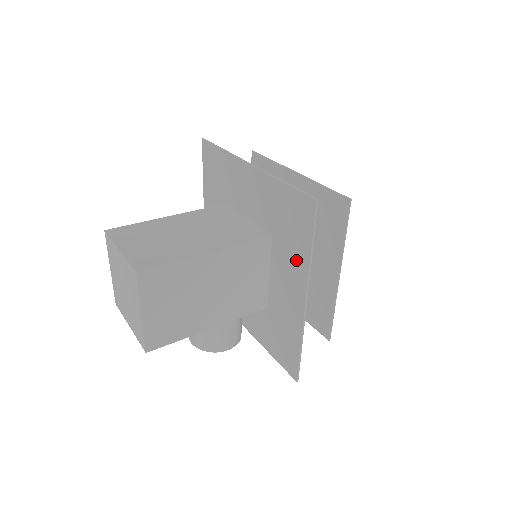
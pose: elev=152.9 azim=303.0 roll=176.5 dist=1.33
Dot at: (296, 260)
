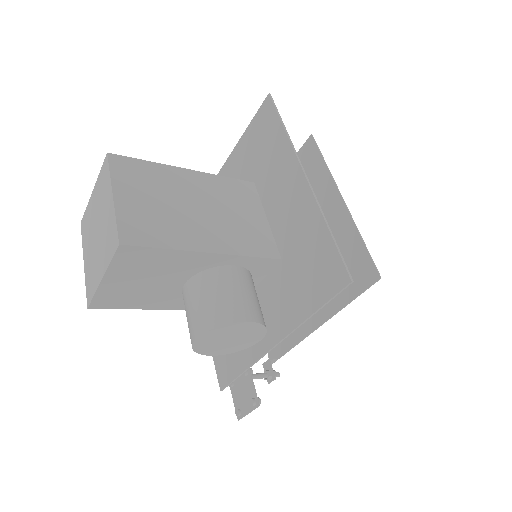
Dot at: (279, 158)
